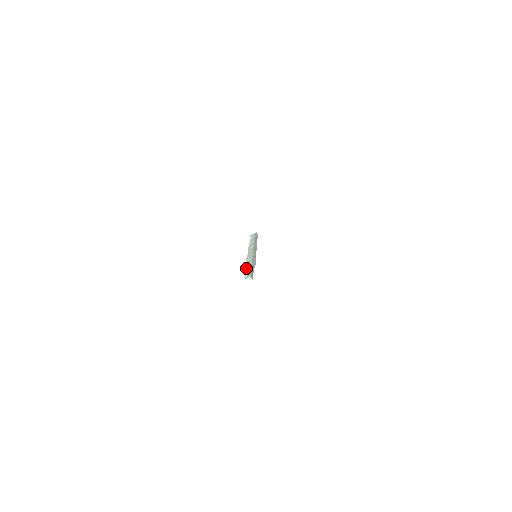
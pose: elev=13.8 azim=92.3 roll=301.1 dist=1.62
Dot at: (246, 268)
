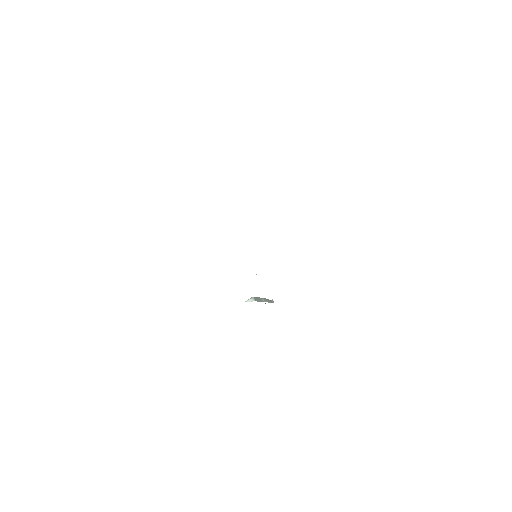
Dot at: occluded
